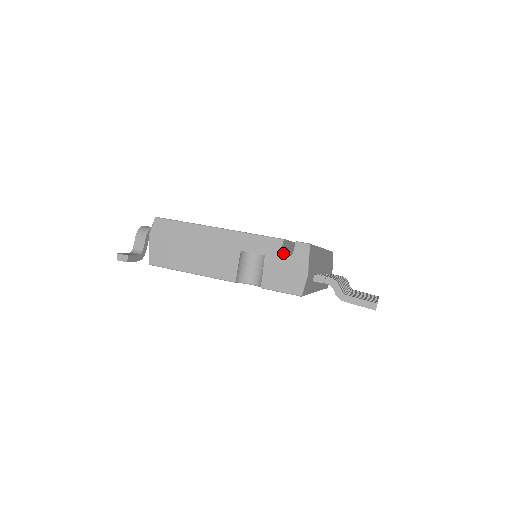
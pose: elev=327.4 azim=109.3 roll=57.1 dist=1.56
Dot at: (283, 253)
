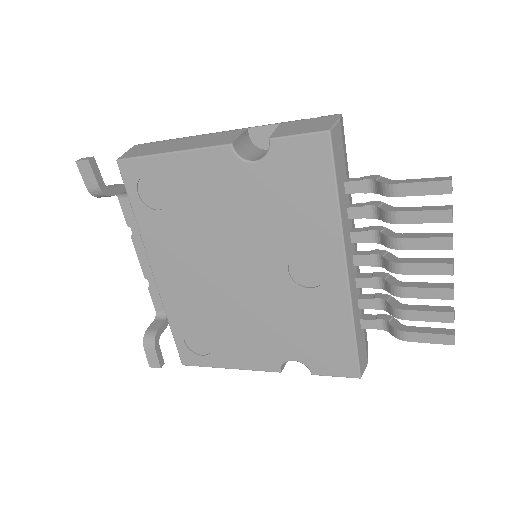
Dot at: occluded
